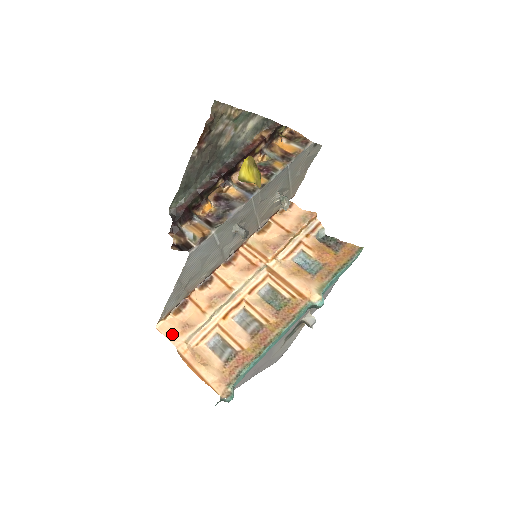
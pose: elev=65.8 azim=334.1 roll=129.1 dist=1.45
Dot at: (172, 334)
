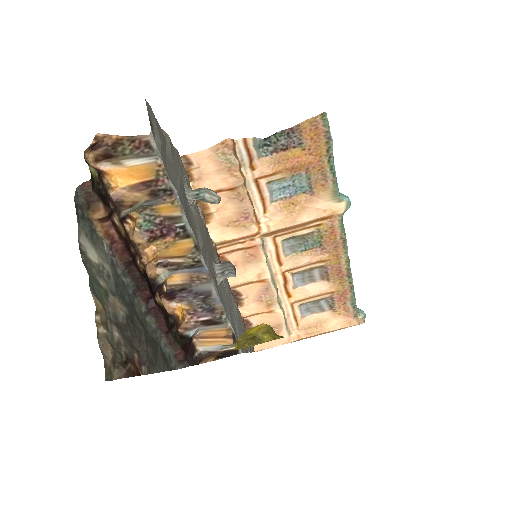
Dot at: (273, 343)
